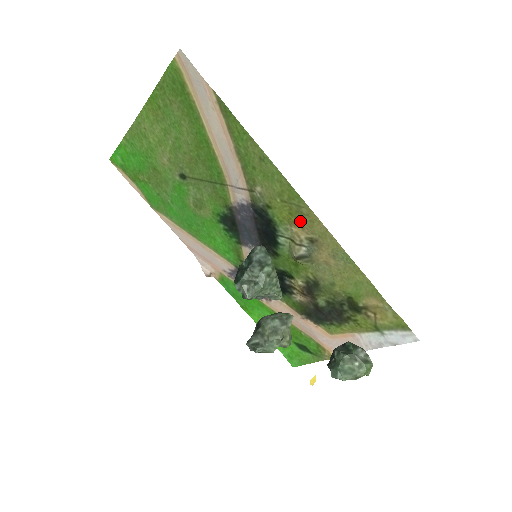
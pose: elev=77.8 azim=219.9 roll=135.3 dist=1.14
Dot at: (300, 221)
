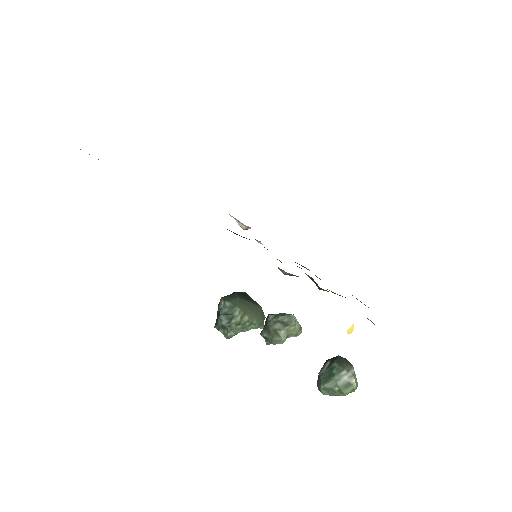
Dot at: occluded
